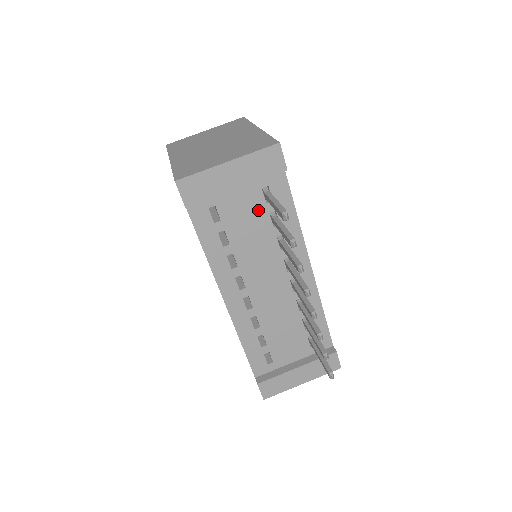
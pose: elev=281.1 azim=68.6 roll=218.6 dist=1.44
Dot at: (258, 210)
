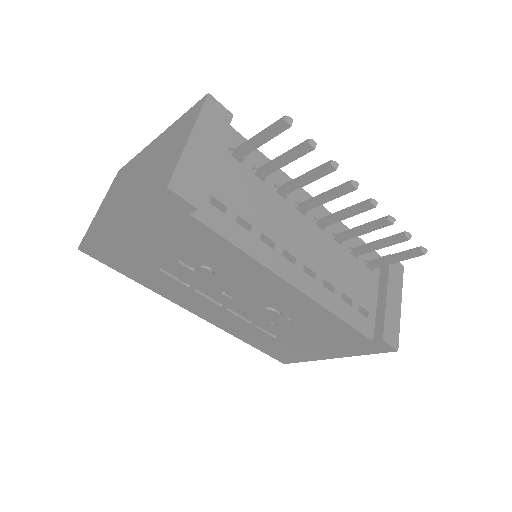
Dot at: (242, 175)
